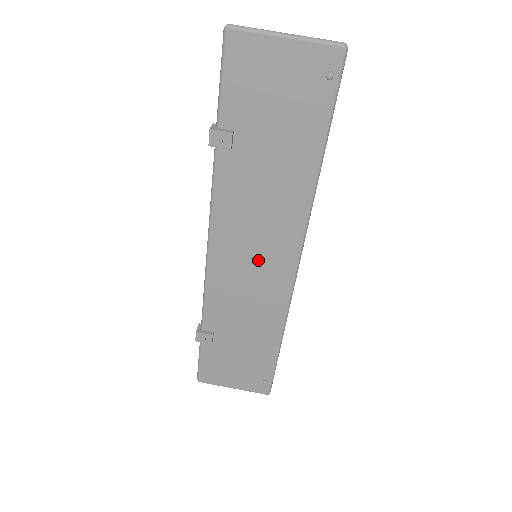
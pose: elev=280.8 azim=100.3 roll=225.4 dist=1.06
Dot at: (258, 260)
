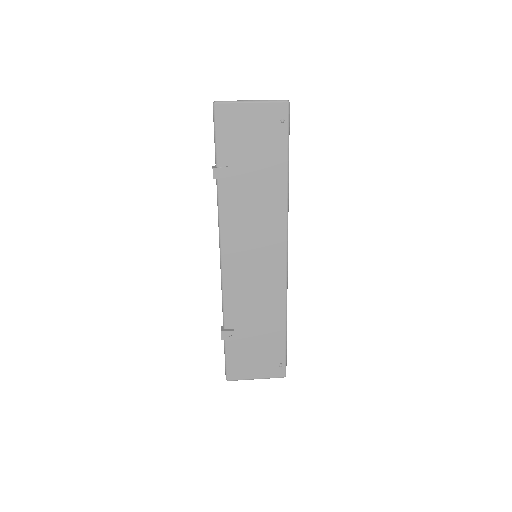
Dot at: (258, 258)
